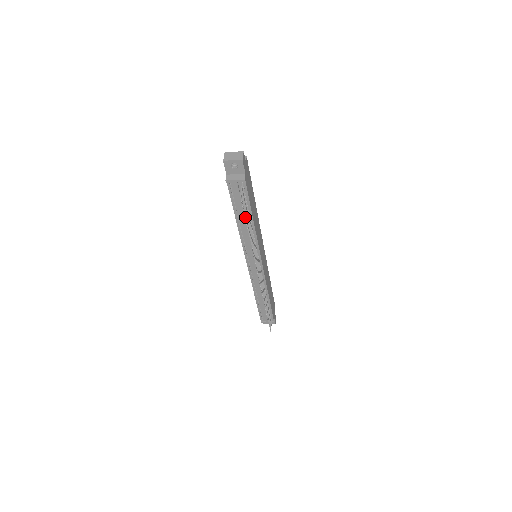
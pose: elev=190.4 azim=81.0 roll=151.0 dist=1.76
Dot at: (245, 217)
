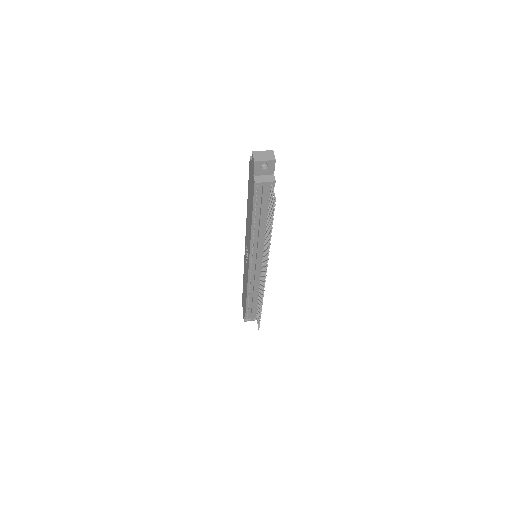
Dot at: (263, 219)
